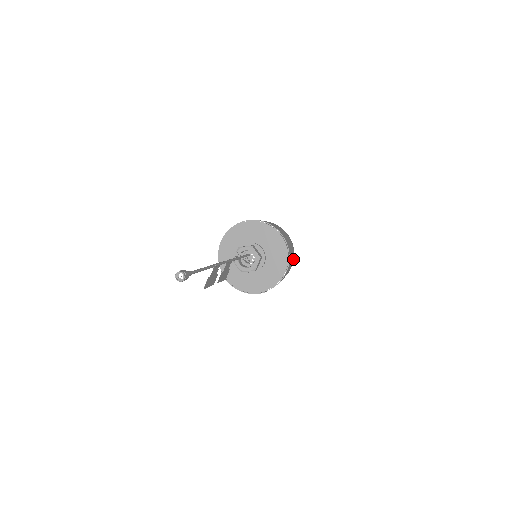
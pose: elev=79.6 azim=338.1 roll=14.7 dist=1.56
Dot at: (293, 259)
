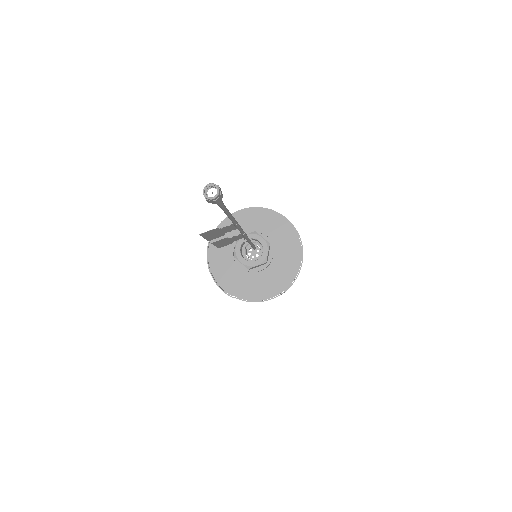
Dot at: occluded
